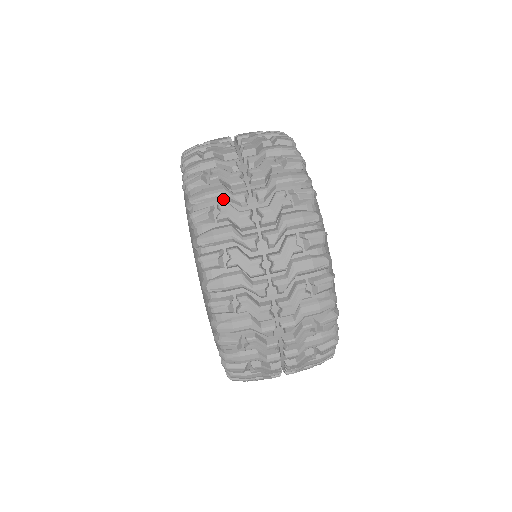
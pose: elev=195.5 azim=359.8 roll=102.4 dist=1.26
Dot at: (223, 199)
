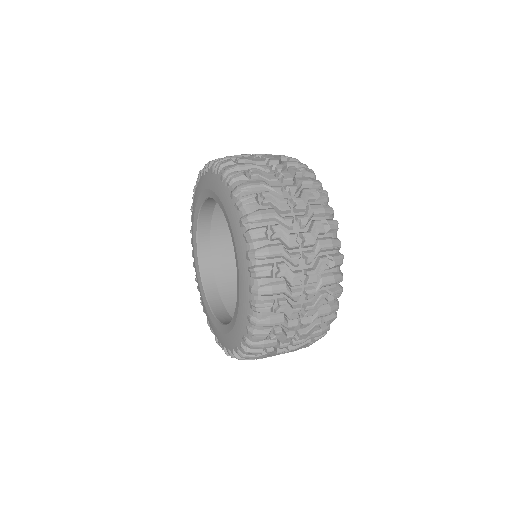
Dot at: (274, 221)
